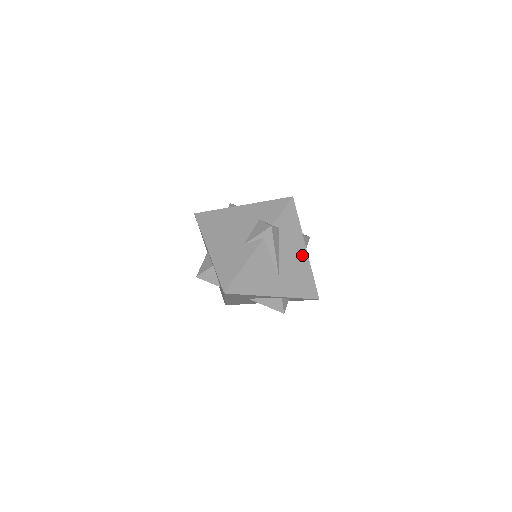
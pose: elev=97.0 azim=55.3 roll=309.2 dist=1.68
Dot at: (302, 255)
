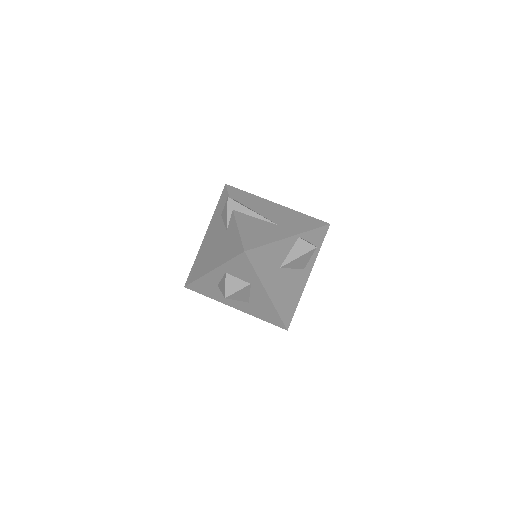
Dot at: (277, 207)
